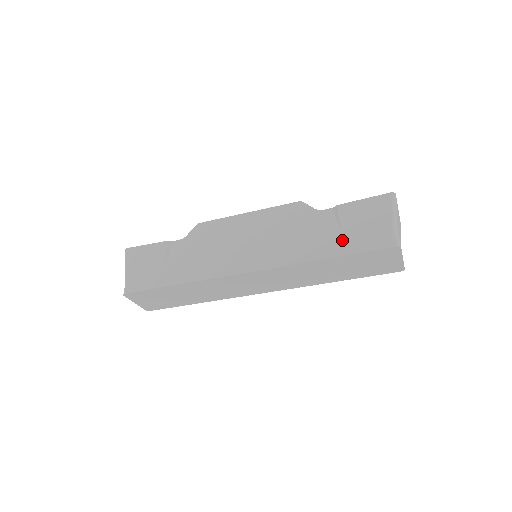
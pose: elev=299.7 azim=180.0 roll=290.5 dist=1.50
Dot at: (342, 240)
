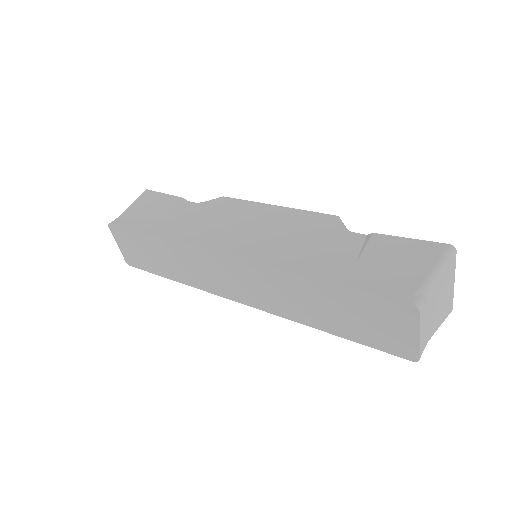
Dot at: (351, 269)
